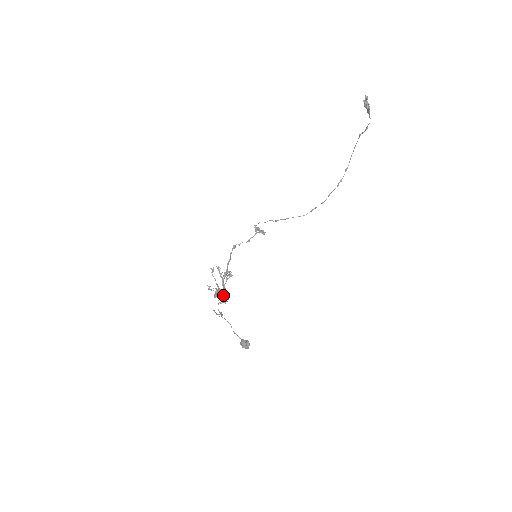
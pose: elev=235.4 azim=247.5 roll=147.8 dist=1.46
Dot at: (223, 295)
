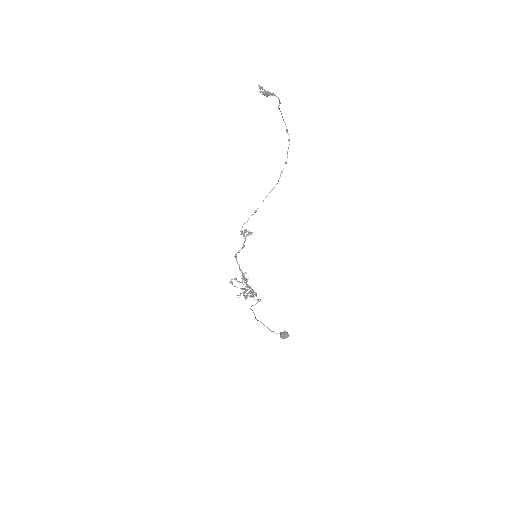
Dot at: occluded
